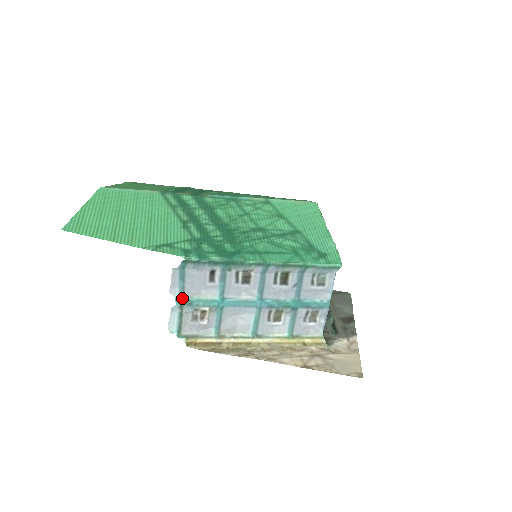
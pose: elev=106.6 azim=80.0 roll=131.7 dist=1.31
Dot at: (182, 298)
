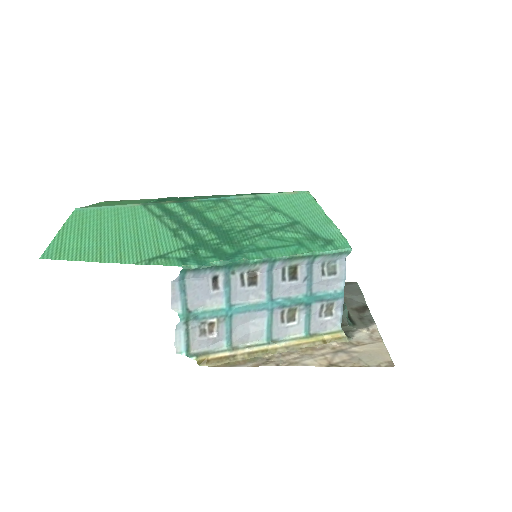
Dot at: (186, 312)
